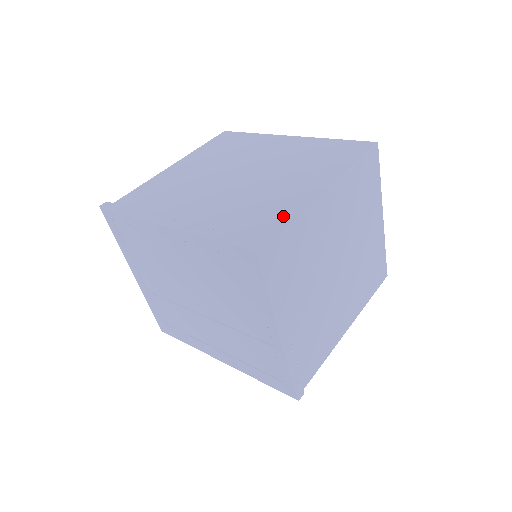
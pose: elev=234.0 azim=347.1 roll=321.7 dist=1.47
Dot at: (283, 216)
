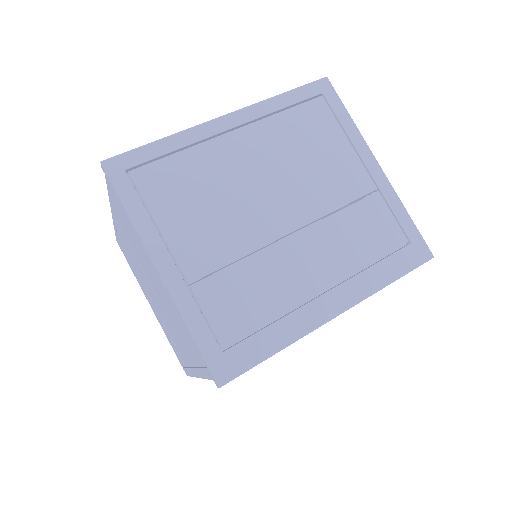
Dot at: occluded
